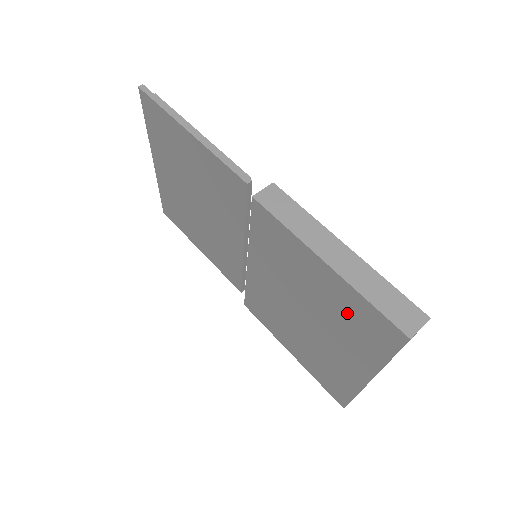
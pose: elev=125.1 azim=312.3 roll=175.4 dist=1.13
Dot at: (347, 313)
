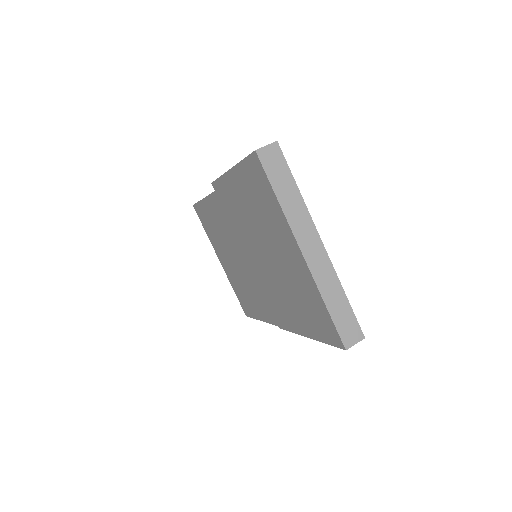
Dot at: (254, 195)
